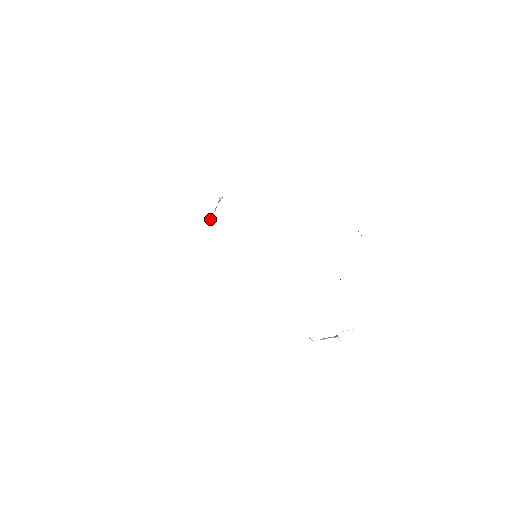
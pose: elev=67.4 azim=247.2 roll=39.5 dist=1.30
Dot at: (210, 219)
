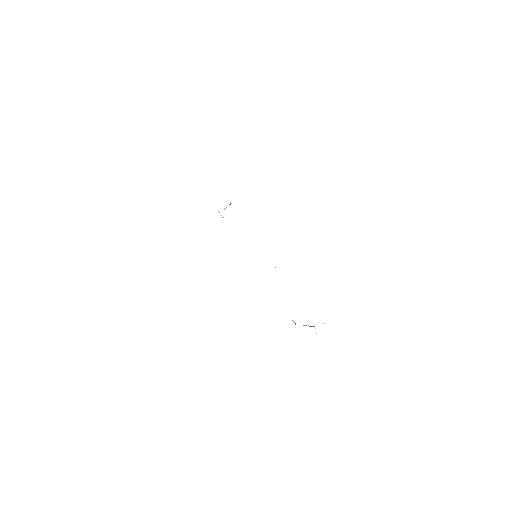
Dot at: occluded
